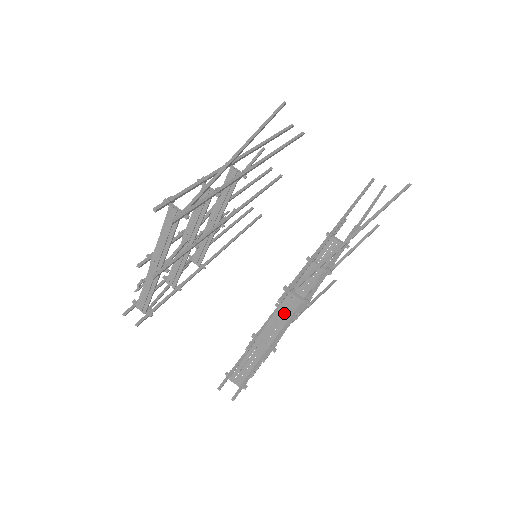
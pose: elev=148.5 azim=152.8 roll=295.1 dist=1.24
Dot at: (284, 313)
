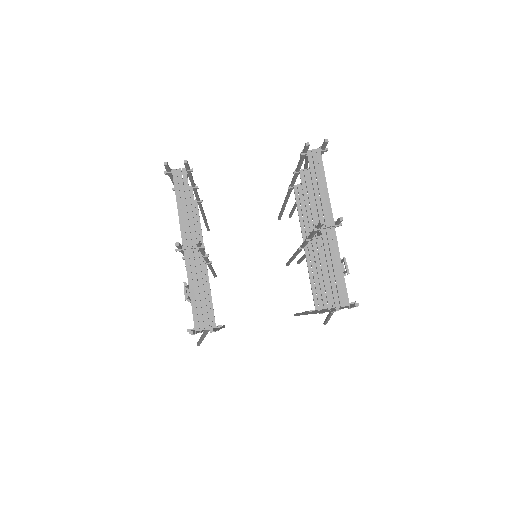
Dot at: (318, 173)
